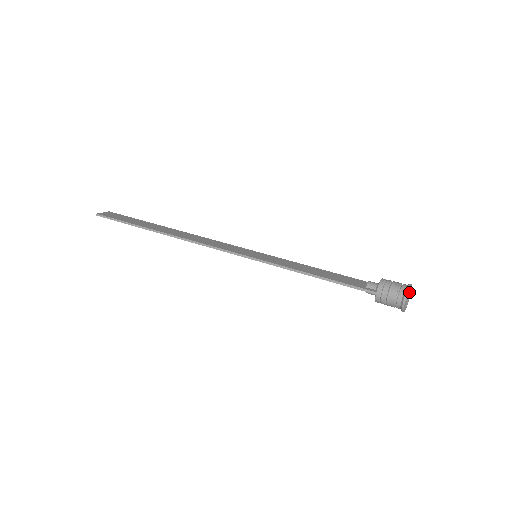
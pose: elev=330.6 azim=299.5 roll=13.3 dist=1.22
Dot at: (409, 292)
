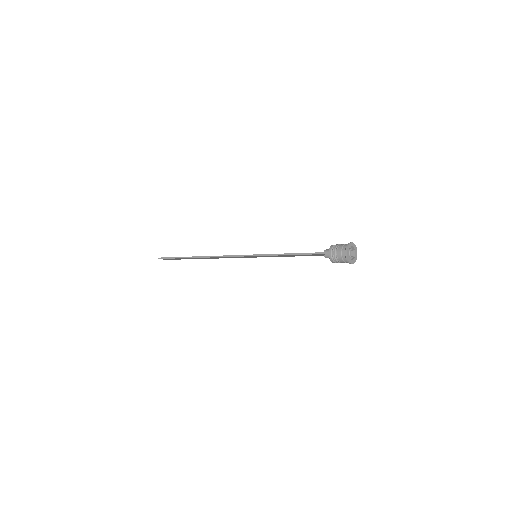
Dot at: (353, 249)
